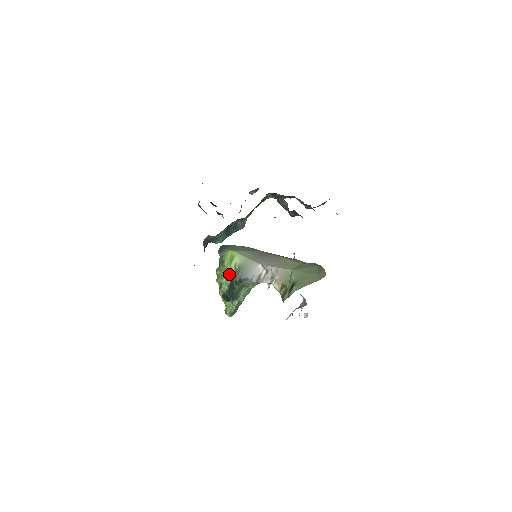
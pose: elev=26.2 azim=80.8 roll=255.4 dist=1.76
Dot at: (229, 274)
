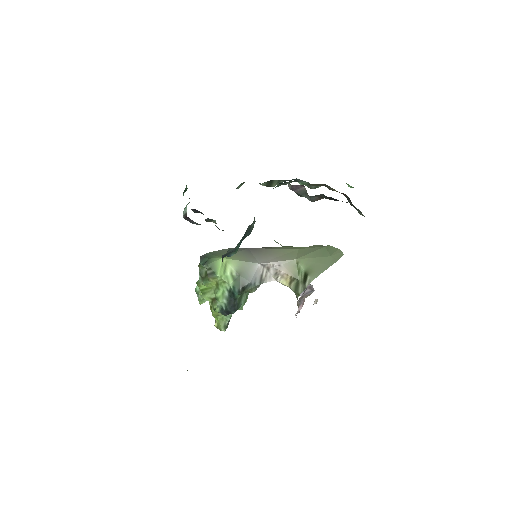
Dot at: (226, 285)
